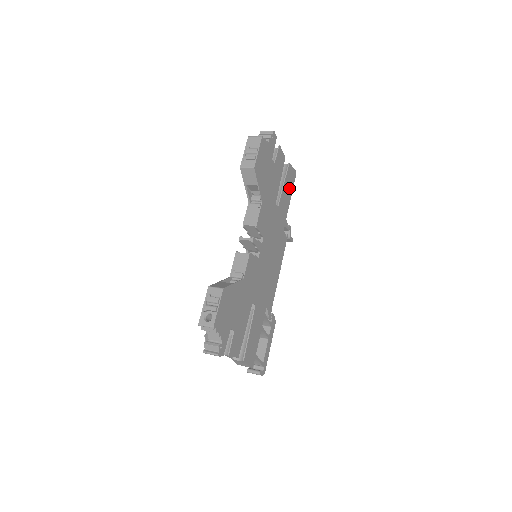
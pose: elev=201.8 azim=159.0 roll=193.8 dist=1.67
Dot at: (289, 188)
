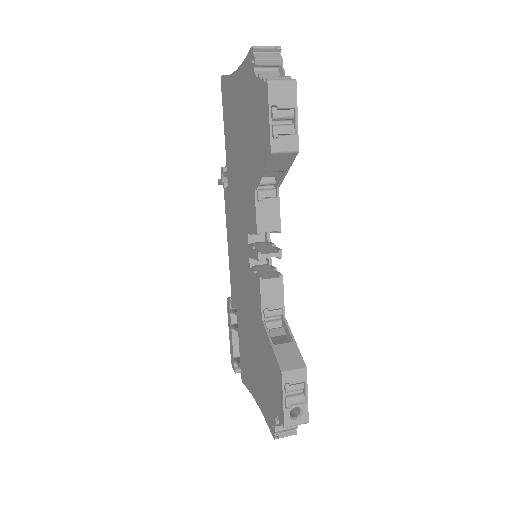
Dot at: occluded
